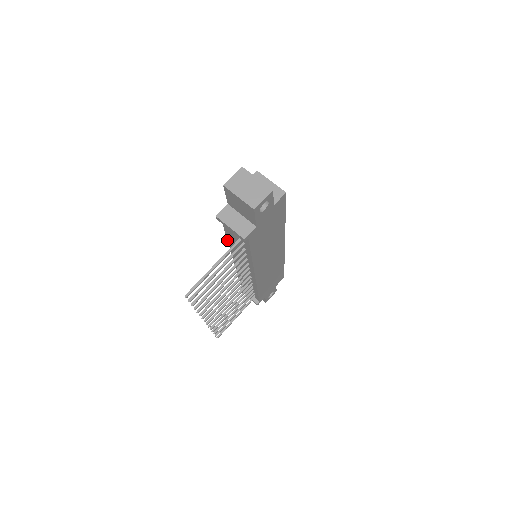
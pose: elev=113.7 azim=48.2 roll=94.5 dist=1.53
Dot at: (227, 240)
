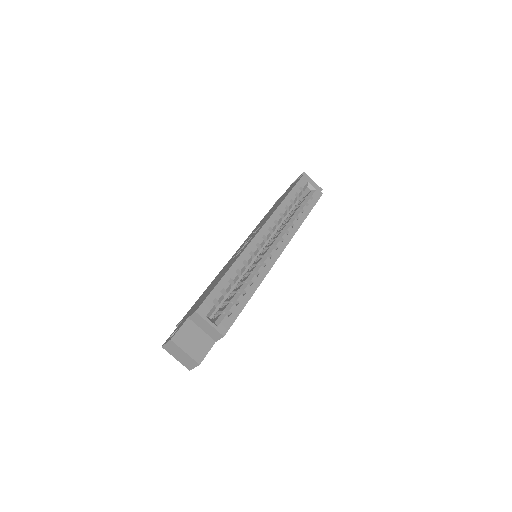
Dot at: (212, 281)
